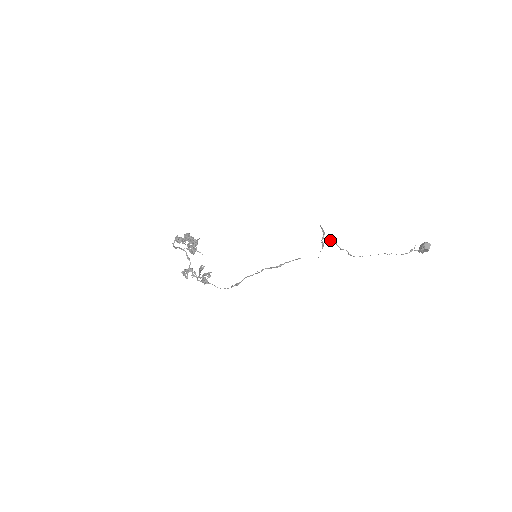
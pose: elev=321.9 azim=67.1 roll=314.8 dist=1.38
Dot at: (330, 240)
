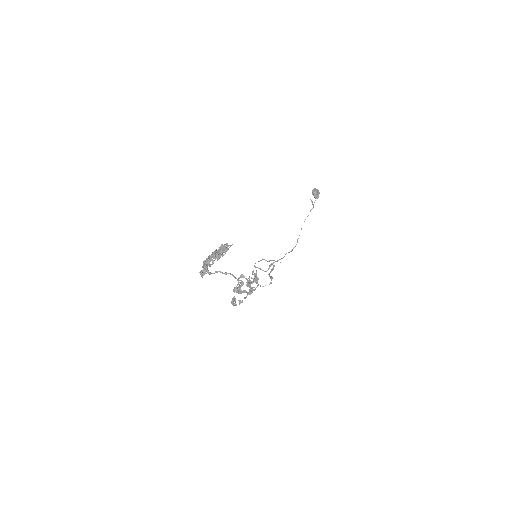
Dot at: (270, 265)
